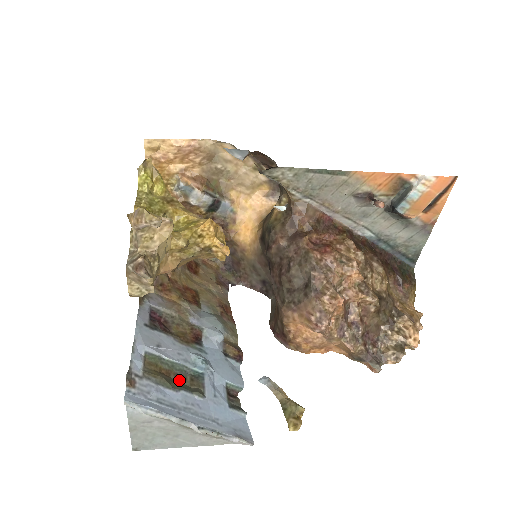
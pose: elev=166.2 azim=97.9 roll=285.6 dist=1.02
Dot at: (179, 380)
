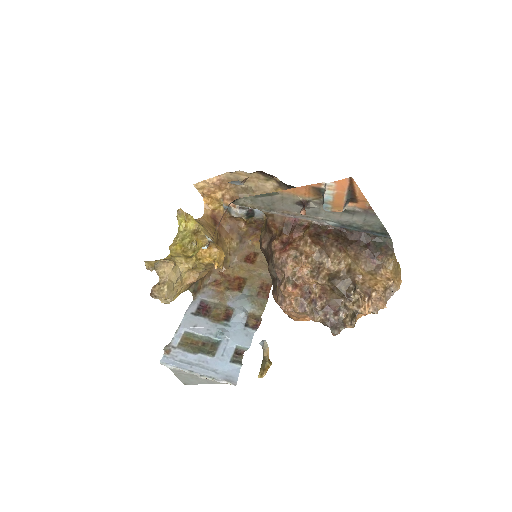
Dot at: (203, 346)
